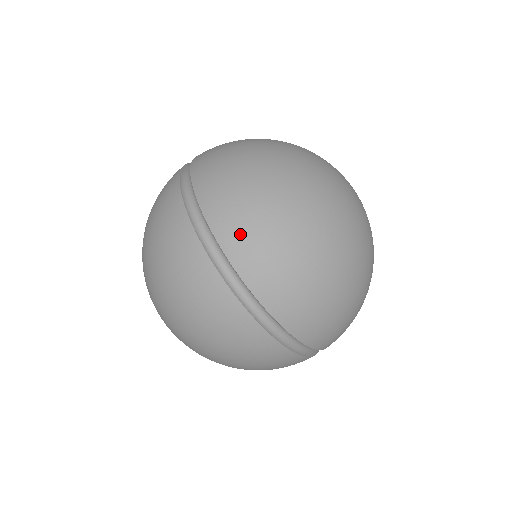
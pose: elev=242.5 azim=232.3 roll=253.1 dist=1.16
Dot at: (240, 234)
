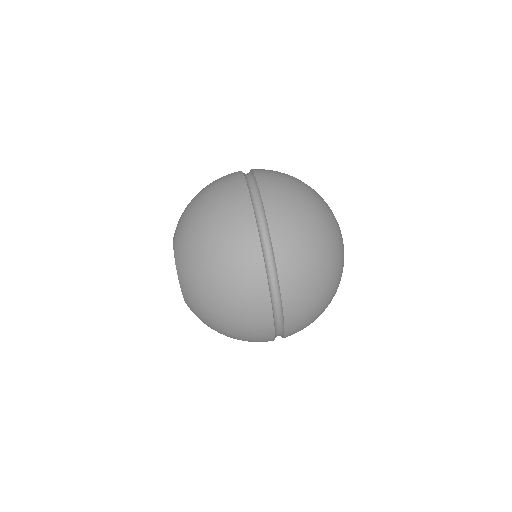
Dot at: occluded
